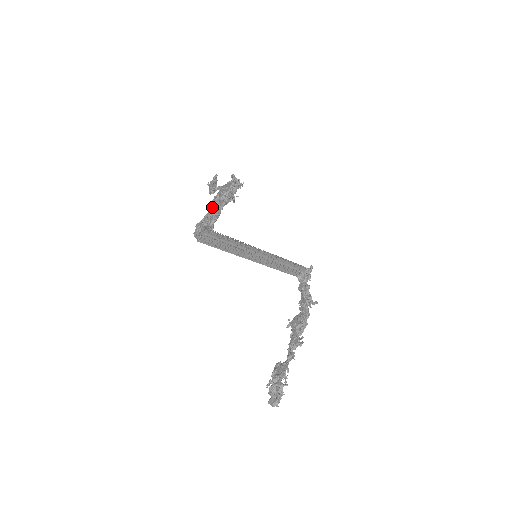
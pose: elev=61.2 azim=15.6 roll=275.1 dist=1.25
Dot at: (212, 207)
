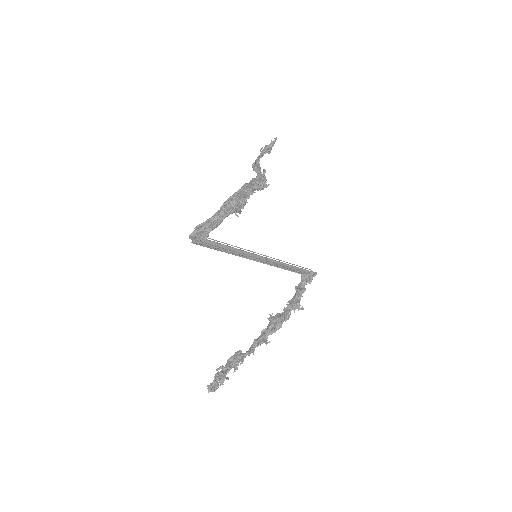
Dot at: (218, 212)
